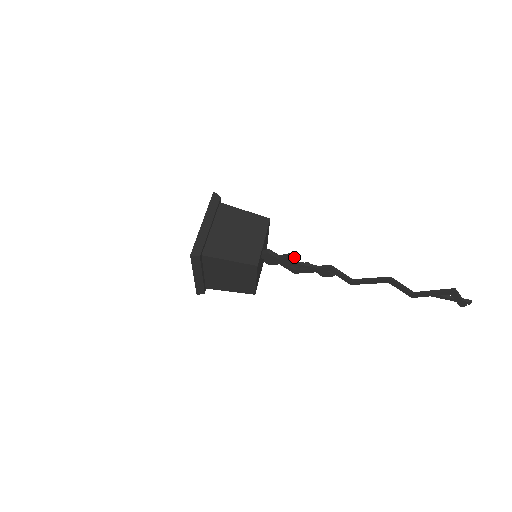
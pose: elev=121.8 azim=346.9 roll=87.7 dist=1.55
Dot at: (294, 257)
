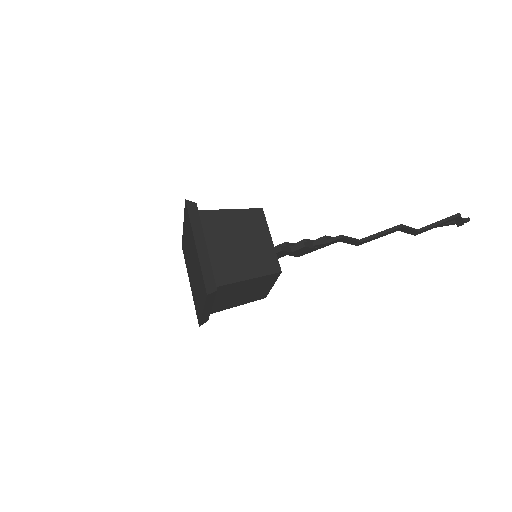
Dot at: (308, 243)
